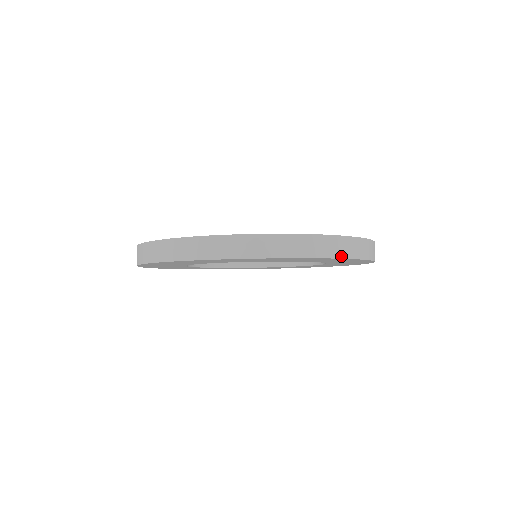
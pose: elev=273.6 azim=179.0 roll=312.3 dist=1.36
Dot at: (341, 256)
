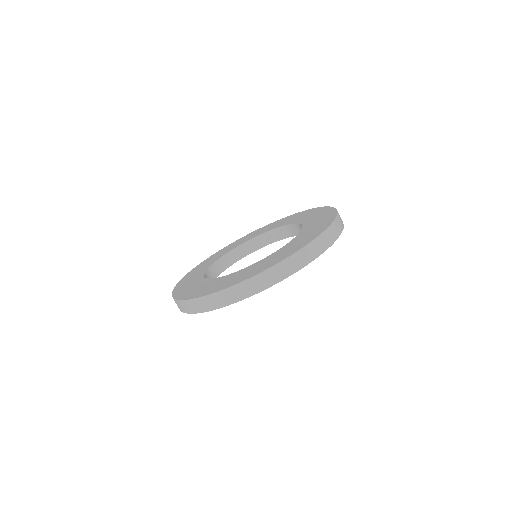
Dot at: (319, 254)
